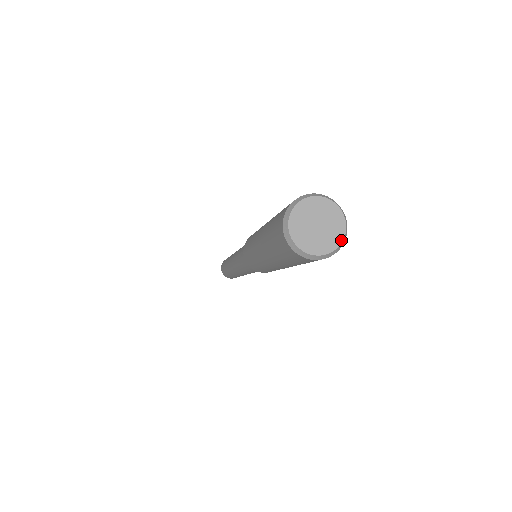
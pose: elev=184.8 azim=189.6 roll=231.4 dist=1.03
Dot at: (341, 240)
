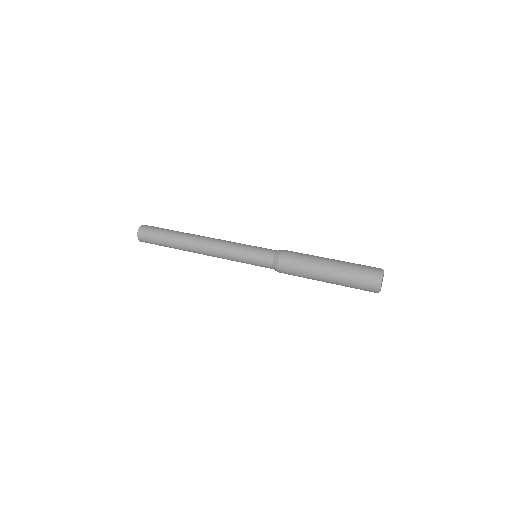
Dot at: occluded
